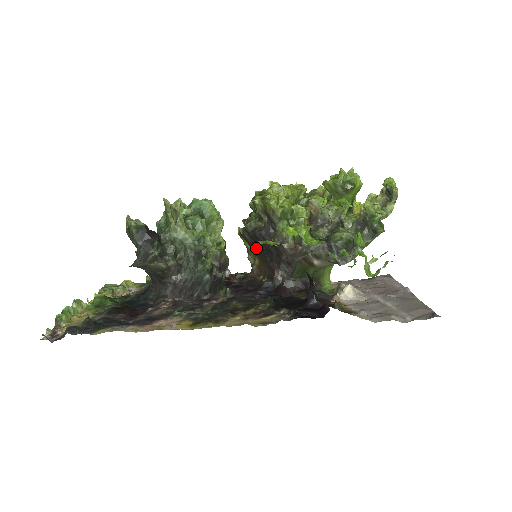
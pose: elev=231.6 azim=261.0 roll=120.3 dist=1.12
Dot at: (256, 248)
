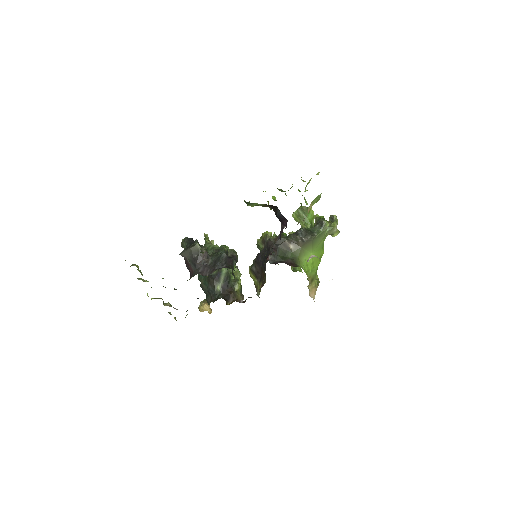
Dot at: occluded
